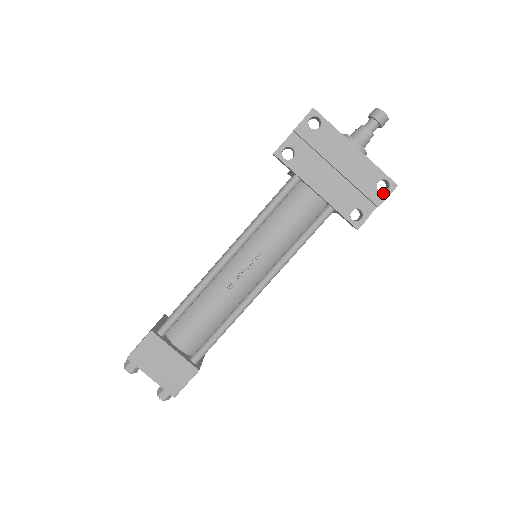
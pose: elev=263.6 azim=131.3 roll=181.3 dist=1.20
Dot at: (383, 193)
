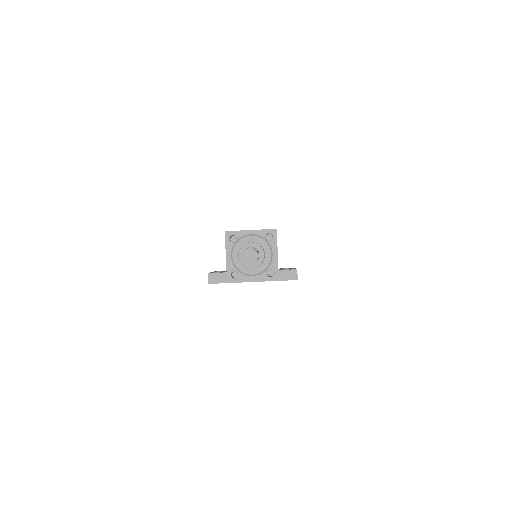
Dot at: occluded
